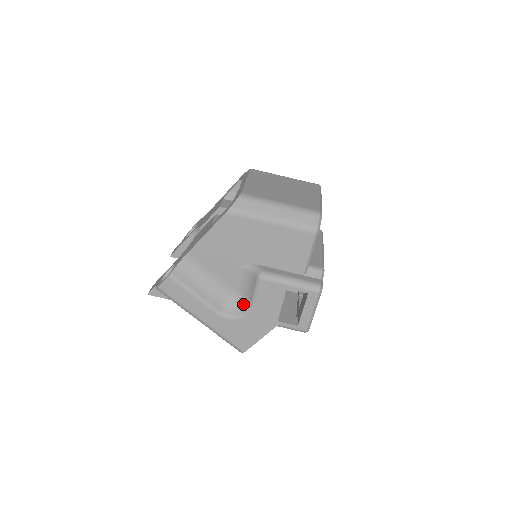
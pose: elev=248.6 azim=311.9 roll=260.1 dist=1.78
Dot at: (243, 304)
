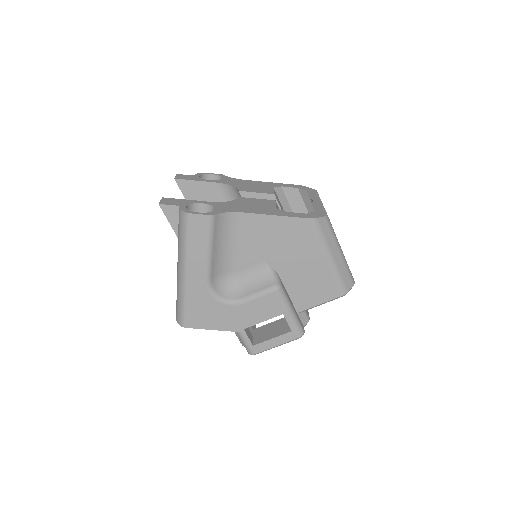
Dot at: (232, 292)
